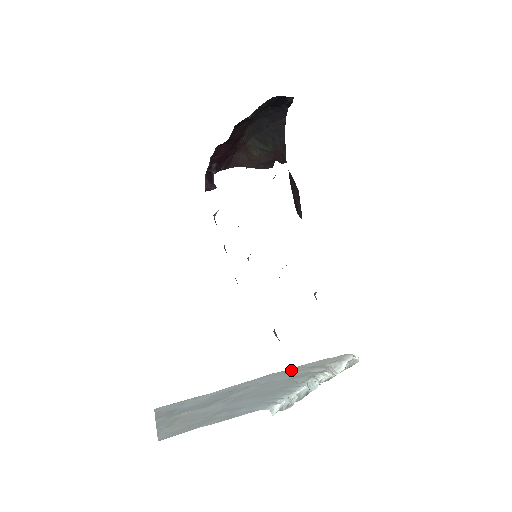
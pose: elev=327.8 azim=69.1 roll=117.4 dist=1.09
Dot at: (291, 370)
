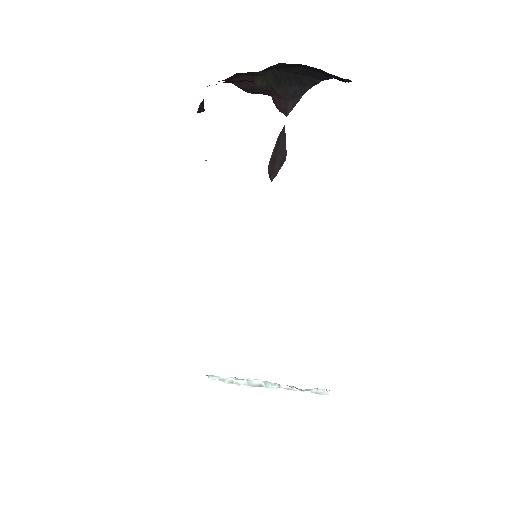
Dot at: occluded
